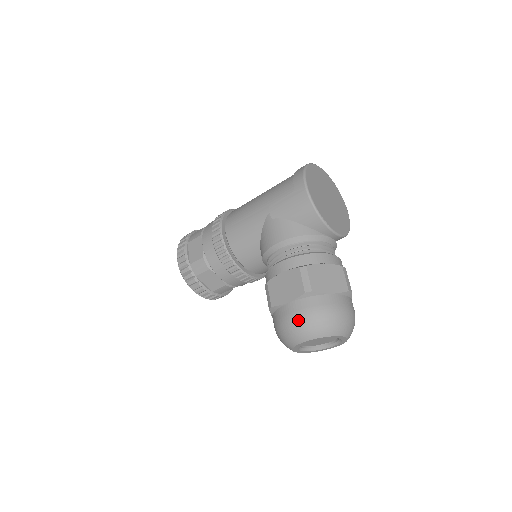
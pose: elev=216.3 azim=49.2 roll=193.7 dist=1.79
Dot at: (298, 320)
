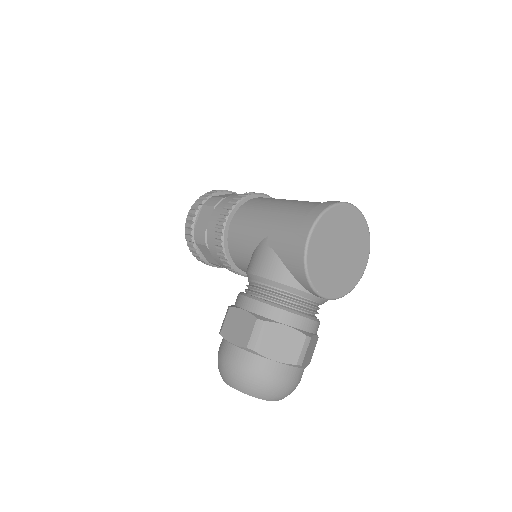
Dot at: (230, 367)
